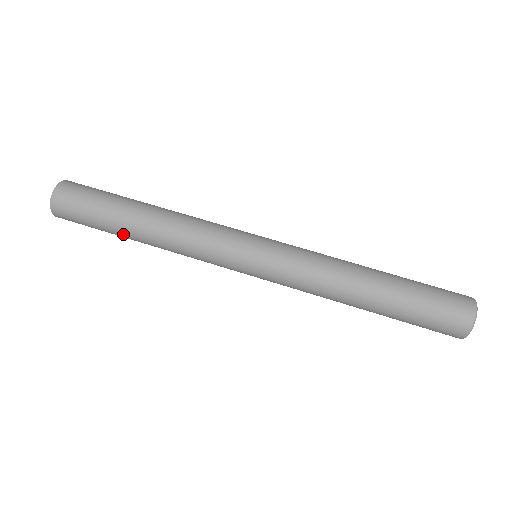
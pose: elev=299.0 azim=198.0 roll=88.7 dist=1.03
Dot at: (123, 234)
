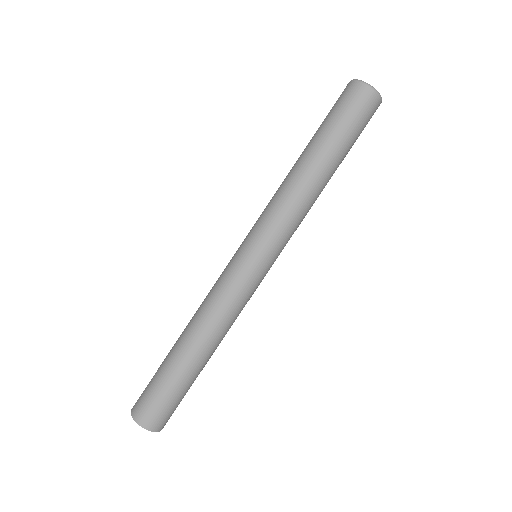
Dot at: (189, 368)
